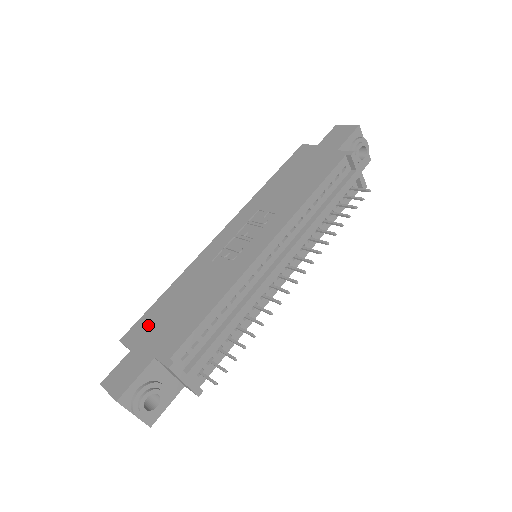
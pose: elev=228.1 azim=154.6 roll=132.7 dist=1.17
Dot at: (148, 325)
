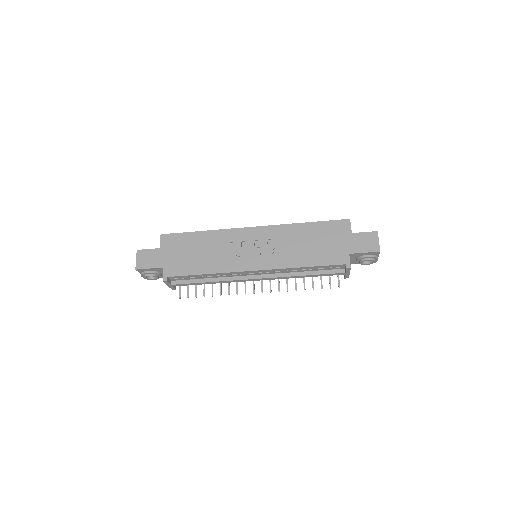
Dot at: (176, 243)
